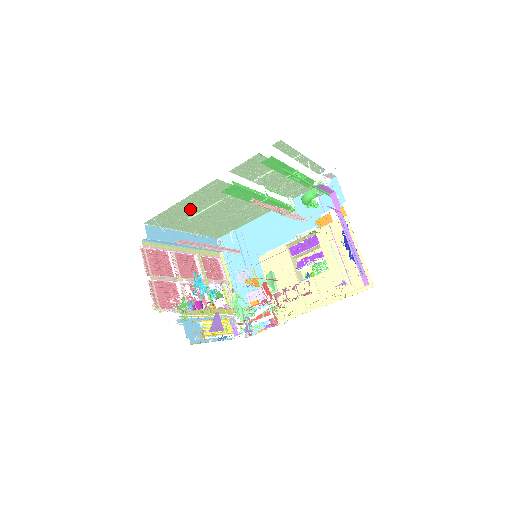
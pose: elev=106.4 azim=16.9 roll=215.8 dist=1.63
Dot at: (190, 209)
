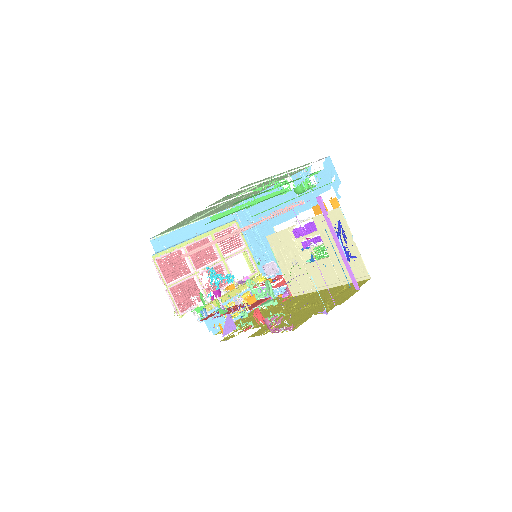
Dot at: (186, 221)
